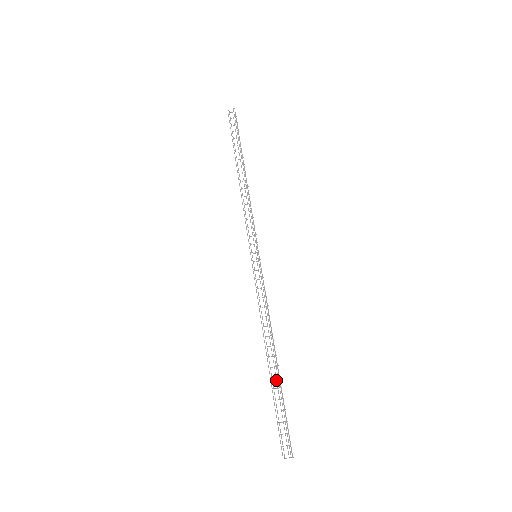
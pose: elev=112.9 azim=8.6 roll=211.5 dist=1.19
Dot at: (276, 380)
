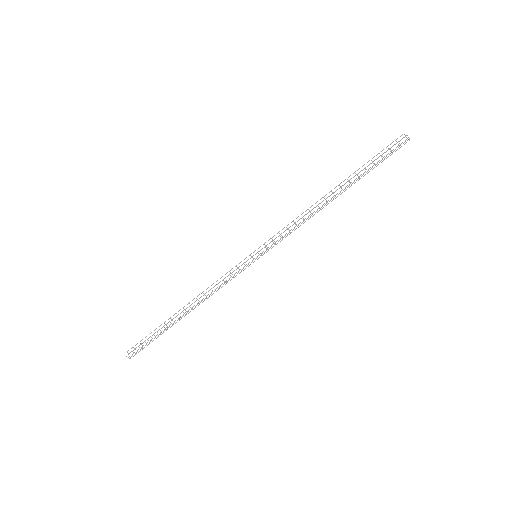
Dot at: (173, 324)
